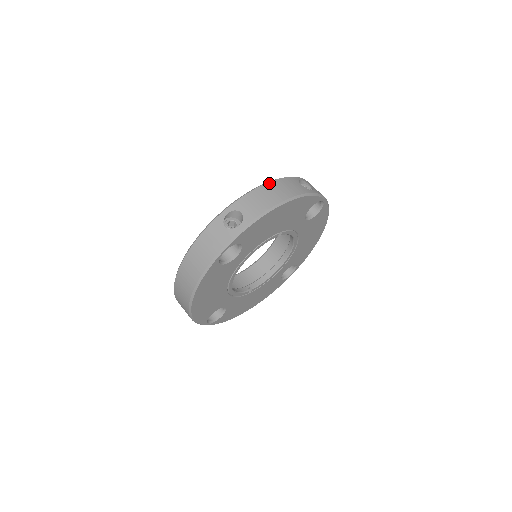
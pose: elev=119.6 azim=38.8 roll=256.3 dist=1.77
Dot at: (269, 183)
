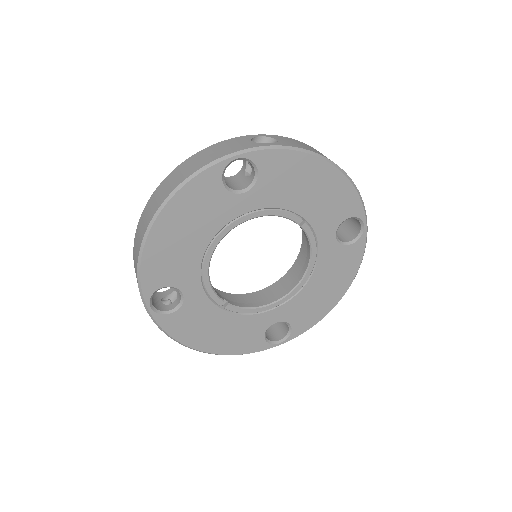
Dot at: occluded
